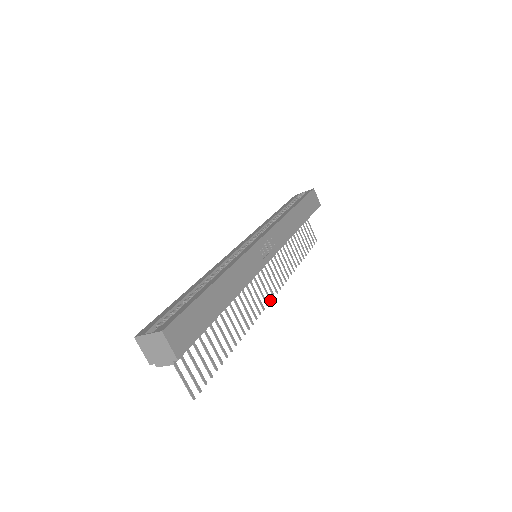
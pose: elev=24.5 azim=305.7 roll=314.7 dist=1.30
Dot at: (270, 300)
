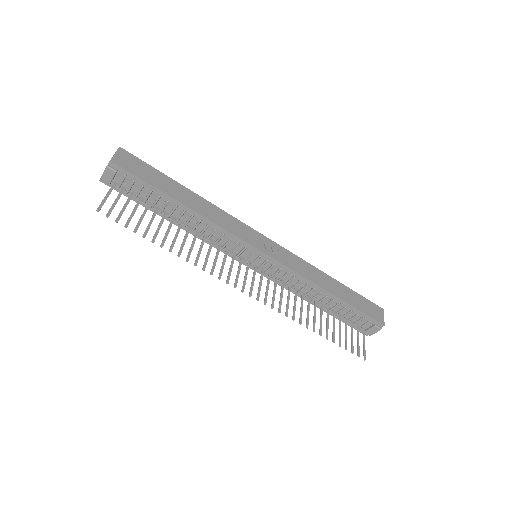
Dot at: (242, 290)
